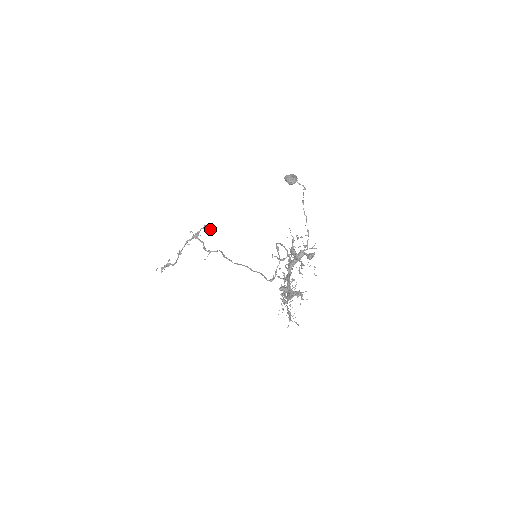
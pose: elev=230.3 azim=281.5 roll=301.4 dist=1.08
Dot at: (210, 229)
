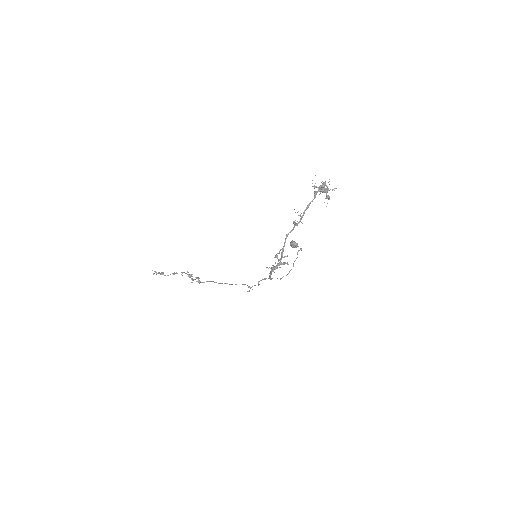
Dot at: (199, 283)
